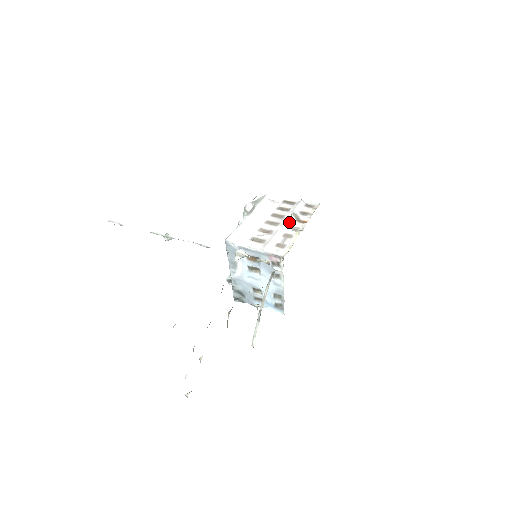
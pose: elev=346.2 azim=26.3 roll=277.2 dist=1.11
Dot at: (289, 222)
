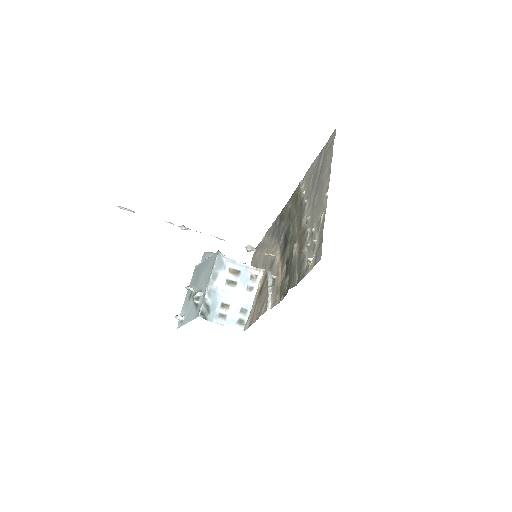
Dot at: occluded
